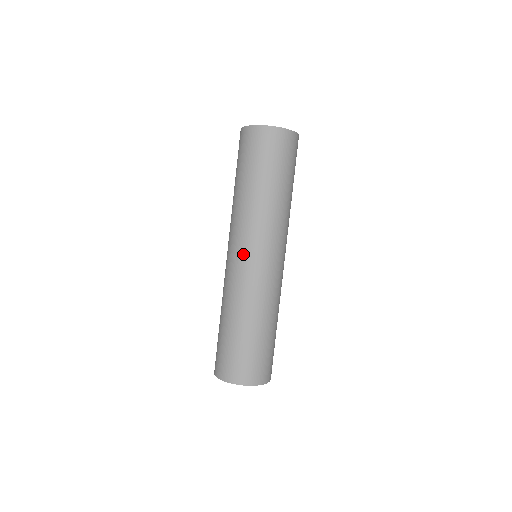
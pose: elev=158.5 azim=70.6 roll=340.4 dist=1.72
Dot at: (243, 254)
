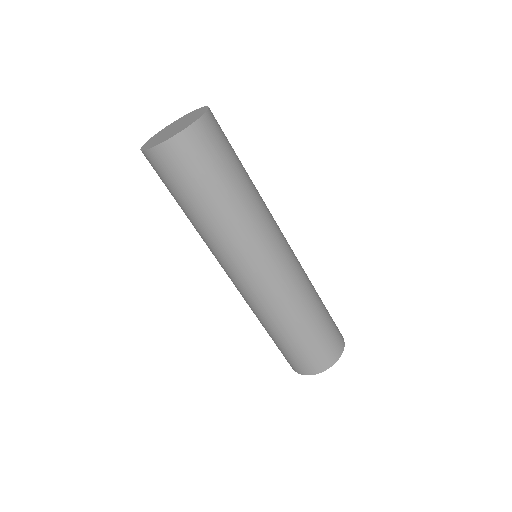
Dot at: occluded
